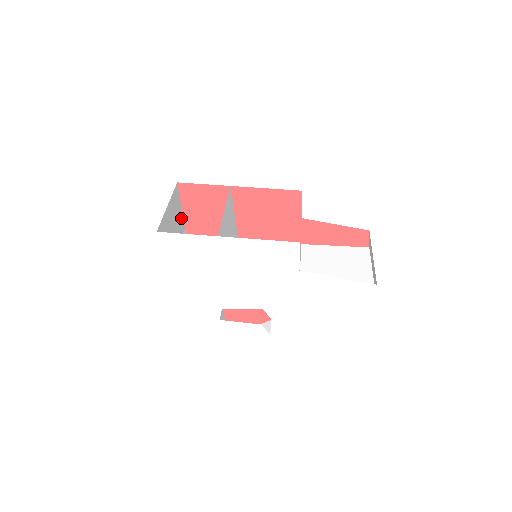
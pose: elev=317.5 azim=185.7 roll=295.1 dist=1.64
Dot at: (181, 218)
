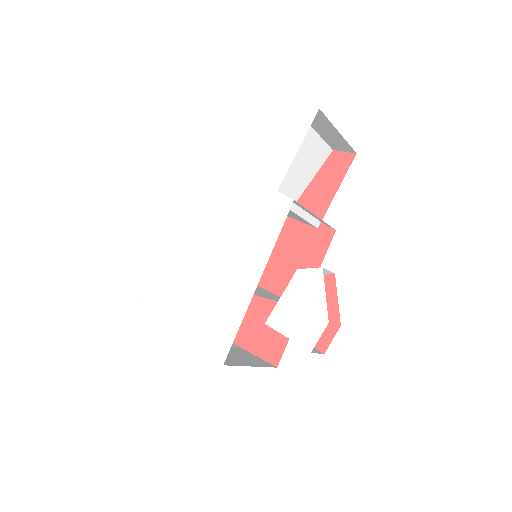
Dot at: occluded
